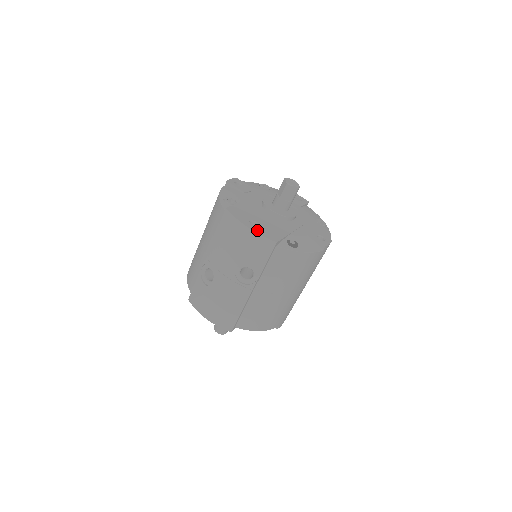
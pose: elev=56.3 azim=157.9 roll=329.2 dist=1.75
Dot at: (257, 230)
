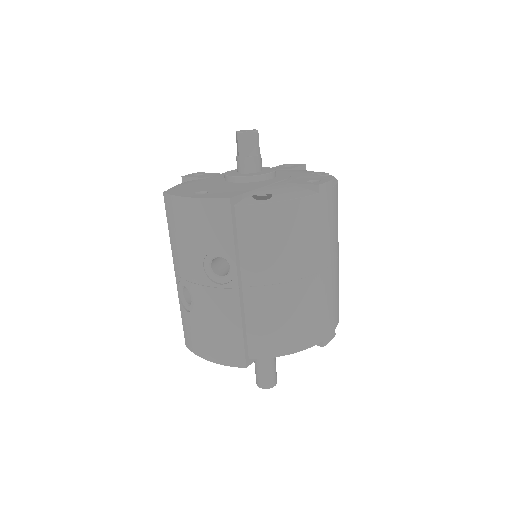
Dot at: (201, 196)
